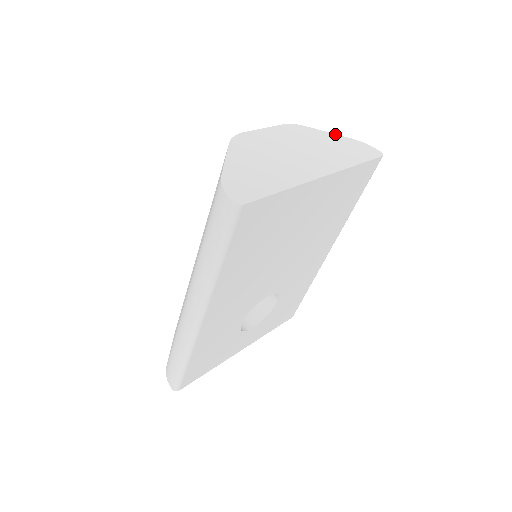
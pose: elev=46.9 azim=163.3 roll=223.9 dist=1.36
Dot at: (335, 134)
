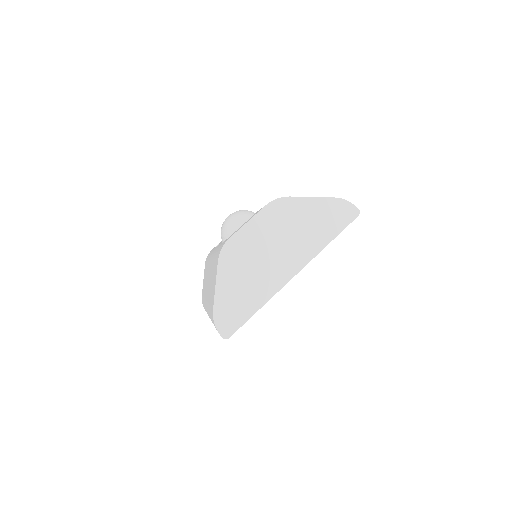
Dot at: (316, 197)
